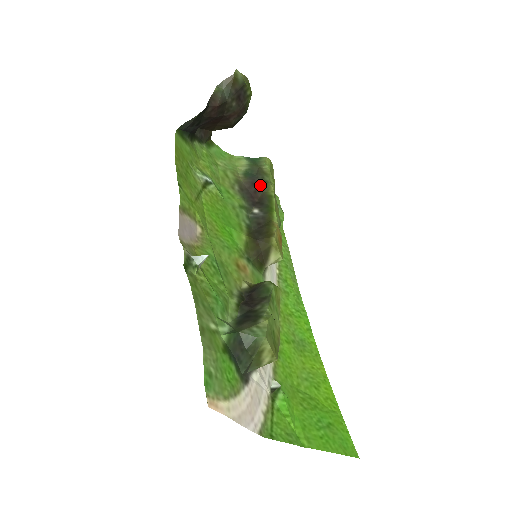
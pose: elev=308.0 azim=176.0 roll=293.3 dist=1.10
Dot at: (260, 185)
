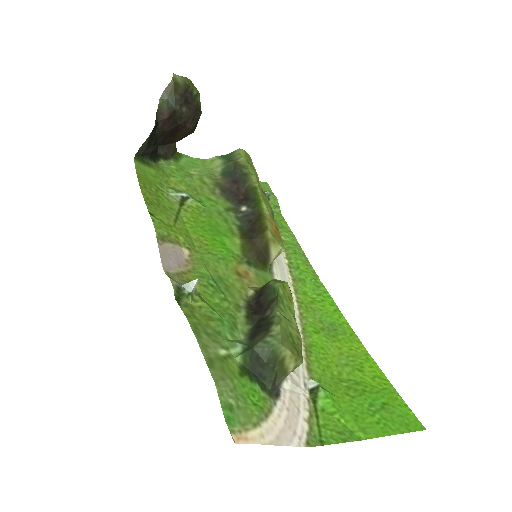
Dot at: (241, 180)
